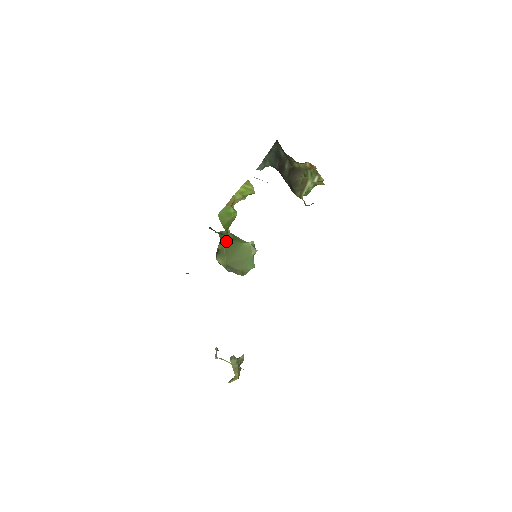
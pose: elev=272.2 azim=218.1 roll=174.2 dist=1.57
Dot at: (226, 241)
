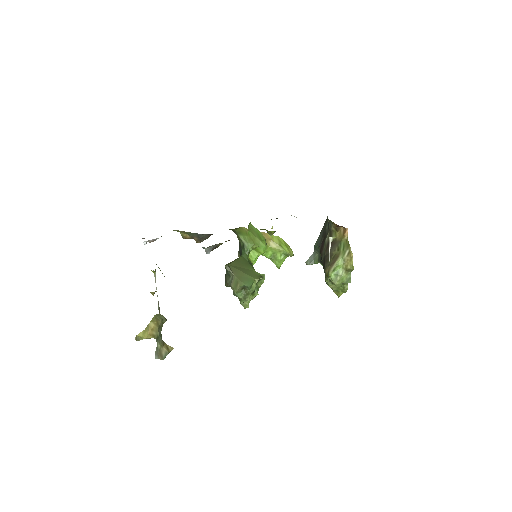
Dot at: (243, 258)
